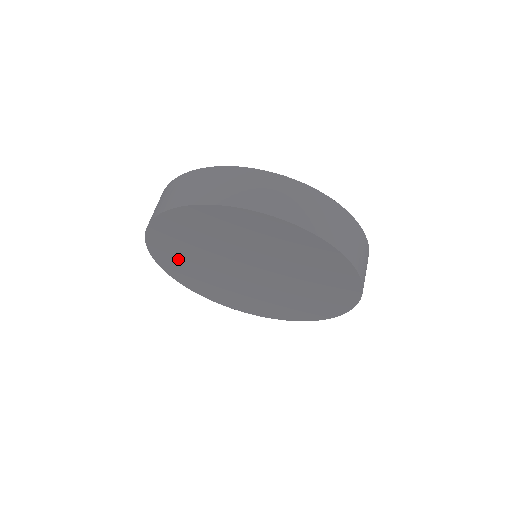
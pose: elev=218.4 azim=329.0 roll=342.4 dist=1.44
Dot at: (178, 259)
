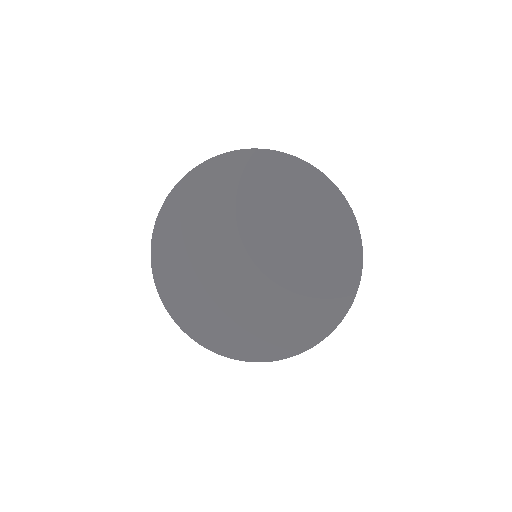
Dot at: (182, 277)
